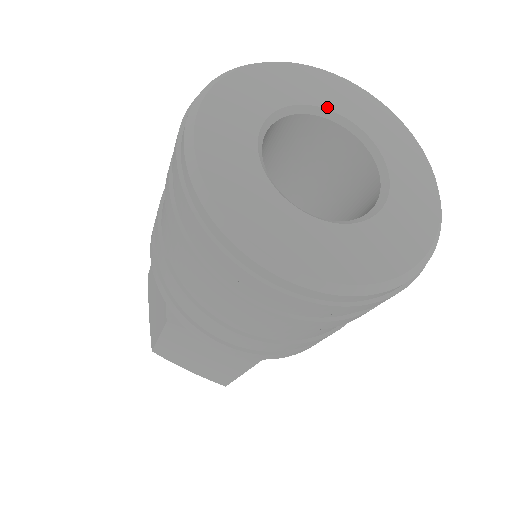
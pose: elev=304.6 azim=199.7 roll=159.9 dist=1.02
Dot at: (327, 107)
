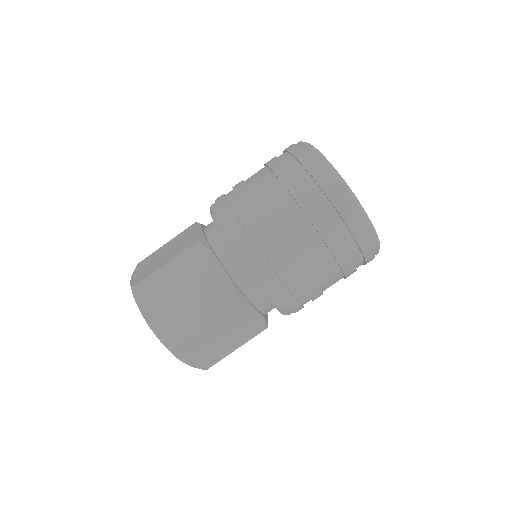
Dot at: occluded
